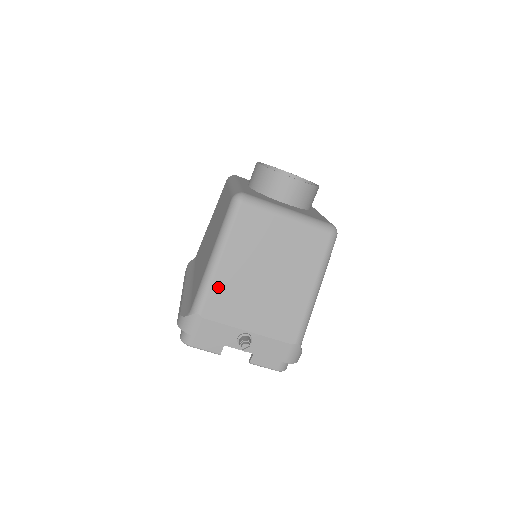
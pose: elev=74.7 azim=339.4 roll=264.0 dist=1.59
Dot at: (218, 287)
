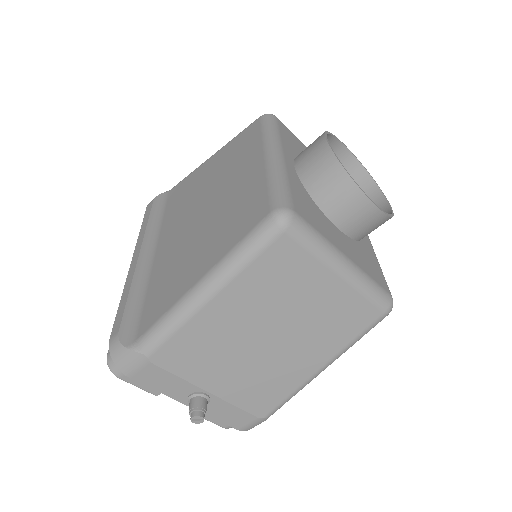
Dot at: (191, 332)
